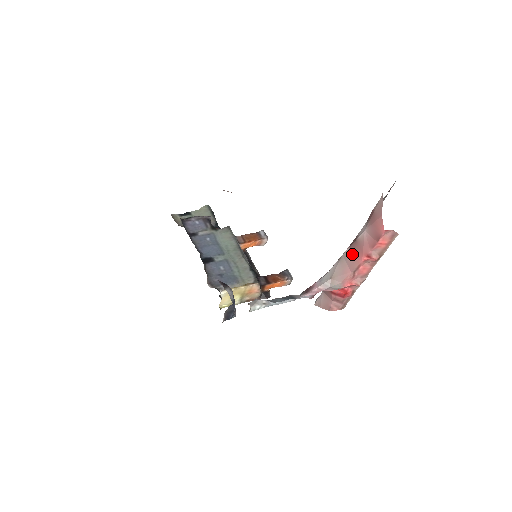
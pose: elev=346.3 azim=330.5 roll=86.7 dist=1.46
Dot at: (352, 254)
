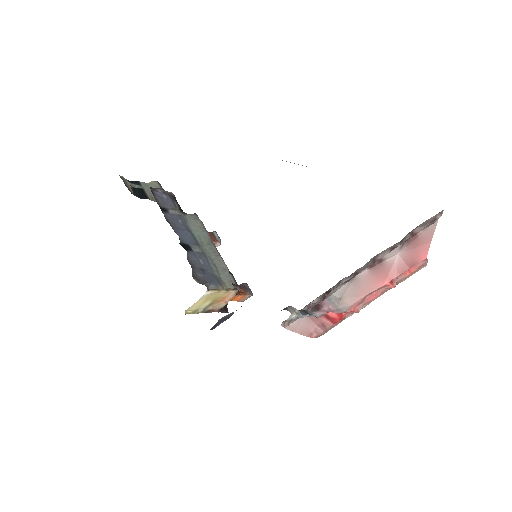
Dot at: (371, 276)
